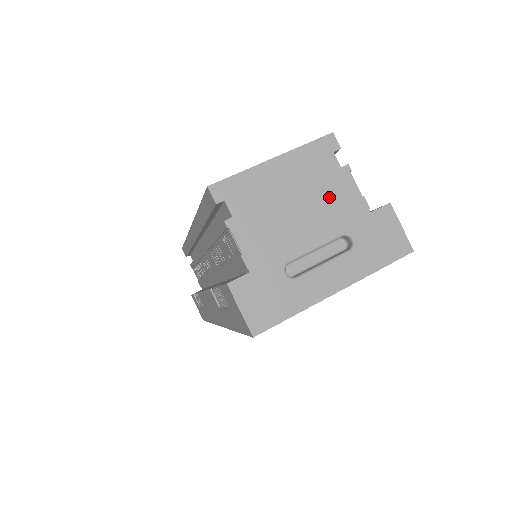
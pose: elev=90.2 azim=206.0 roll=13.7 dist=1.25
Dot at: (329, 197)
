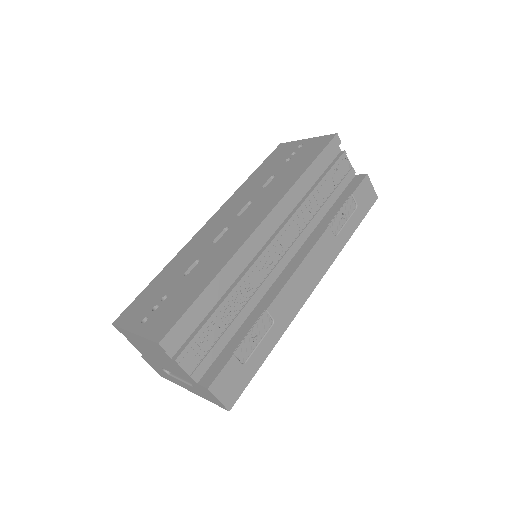
Dot at: (171, 364)
